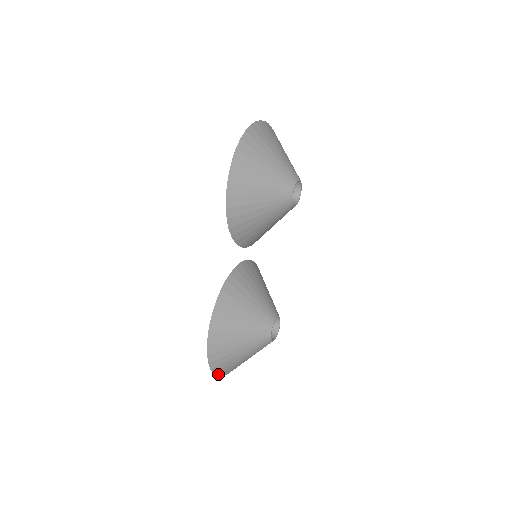
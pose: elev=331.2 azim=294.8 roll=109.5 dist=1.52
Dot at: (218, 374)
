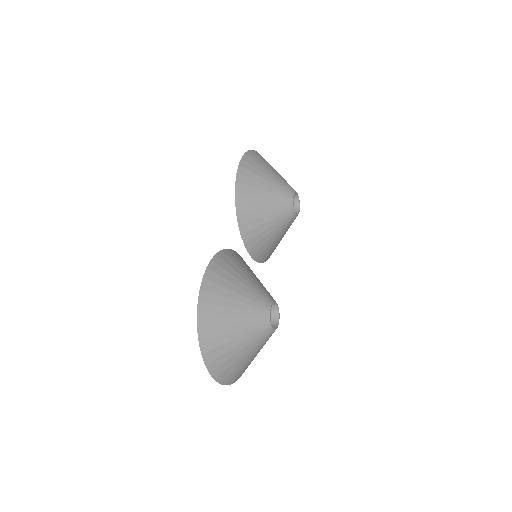
Dot at: (203, 351)
